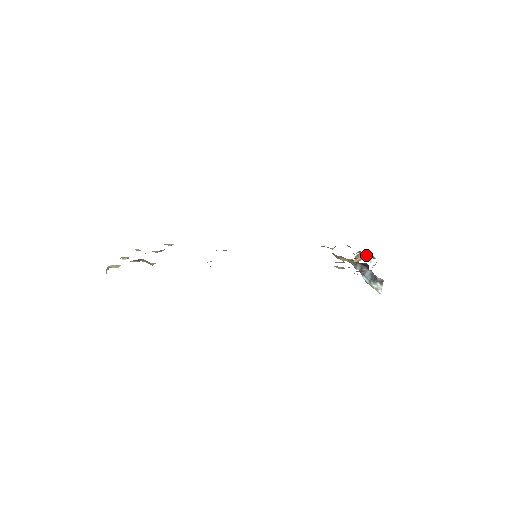
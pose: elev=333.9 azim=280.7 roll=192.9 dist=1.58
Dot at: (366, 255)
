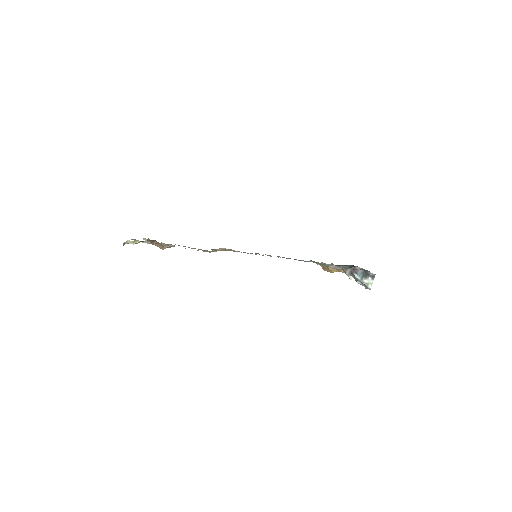
Dot at: occluded
